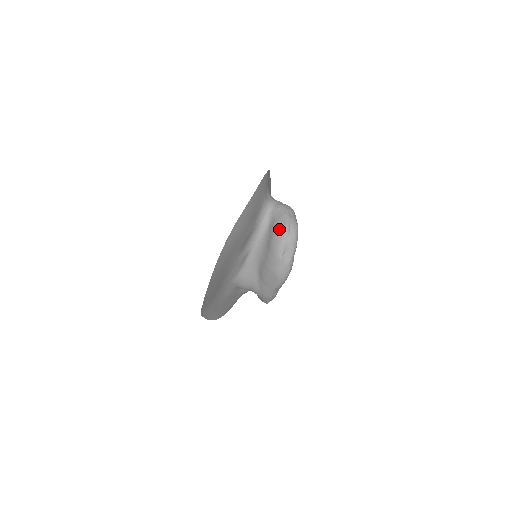
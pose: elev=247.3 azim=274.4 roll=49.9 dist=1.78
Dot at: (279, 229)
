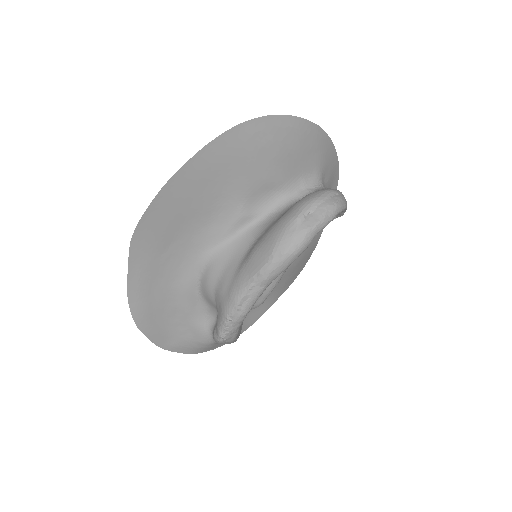
Dot at: (319, 190)
